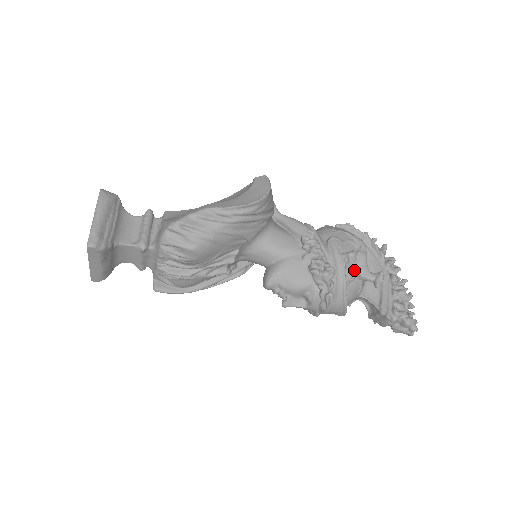
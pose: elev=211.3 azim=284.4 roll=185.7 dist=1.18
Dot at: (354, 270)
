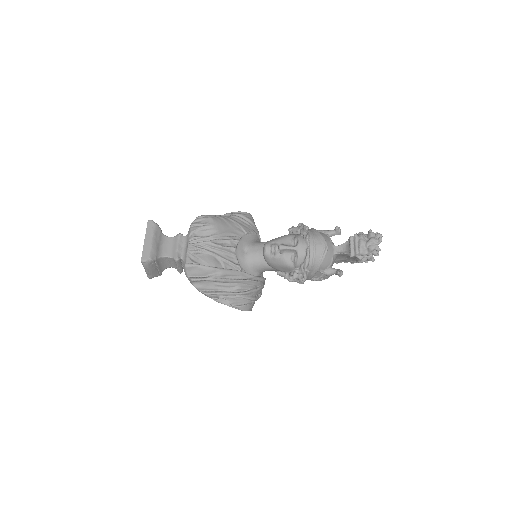
Dot at: occluded
